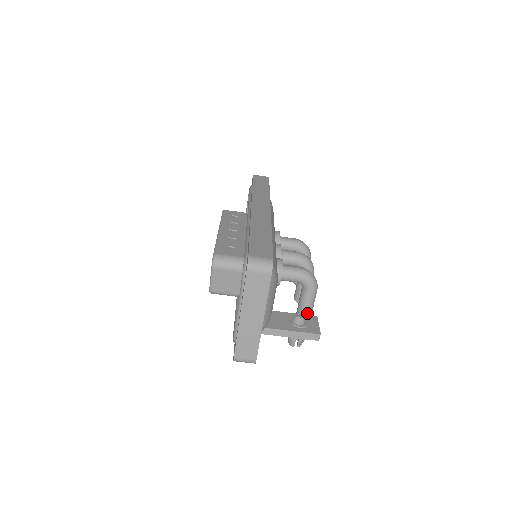
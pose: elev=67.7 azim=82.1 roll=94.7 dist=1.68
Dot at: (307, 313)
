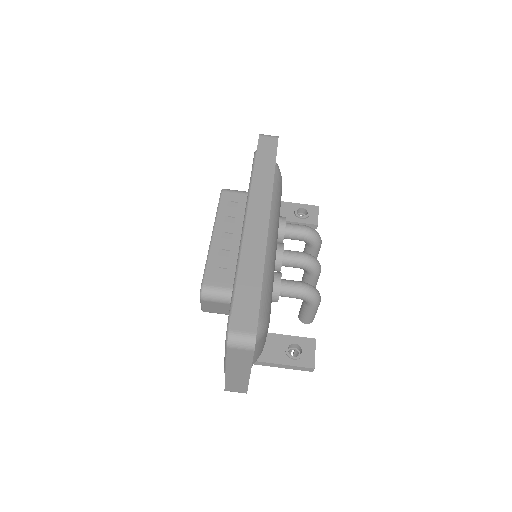
Dot at: (309, 320)
